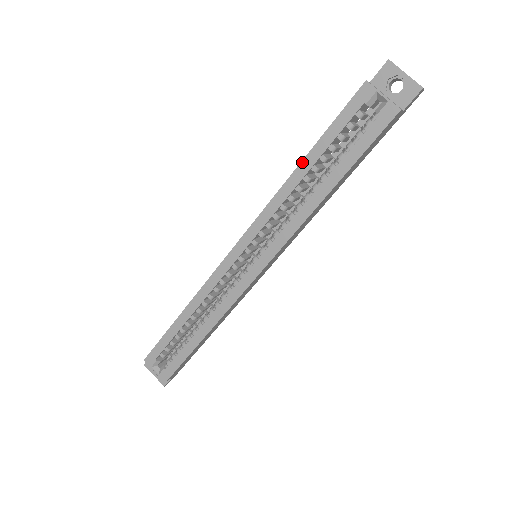
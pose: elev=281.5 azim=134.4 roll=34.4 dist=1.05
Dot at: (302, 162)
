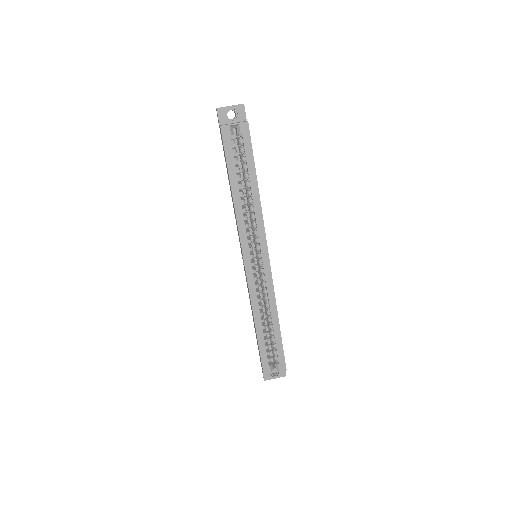
Dot at: (232, 189)
